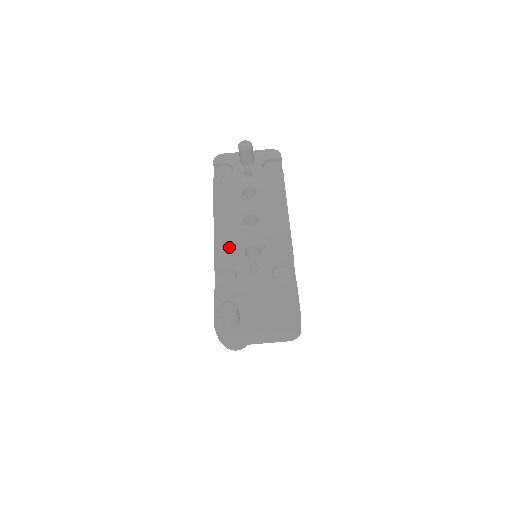
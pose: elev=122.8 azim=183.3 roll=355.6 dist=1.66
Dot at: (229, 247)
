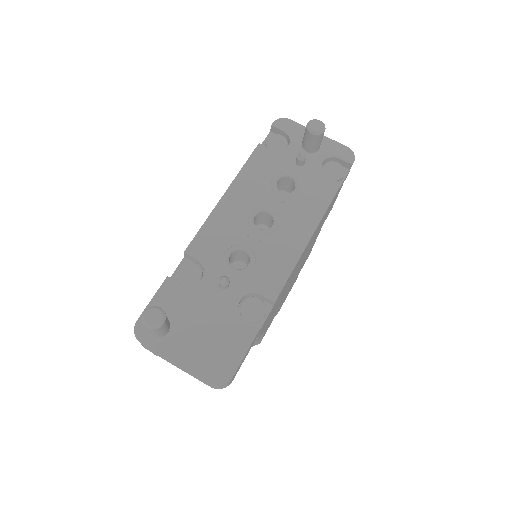
Dot at: (217, 237)
